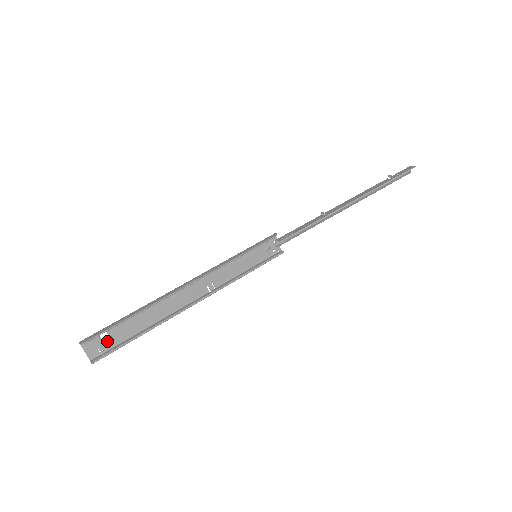
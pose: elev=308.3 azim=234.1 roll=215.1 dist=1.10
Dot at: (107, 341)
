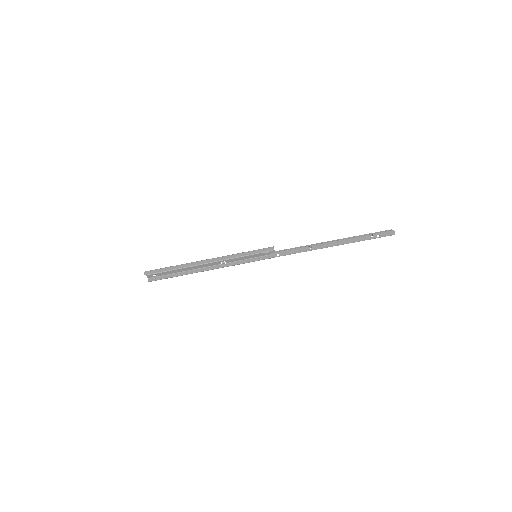
Dot at: (158, 273)
